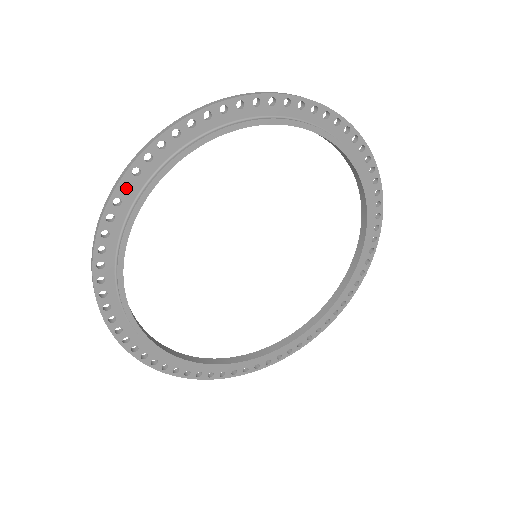
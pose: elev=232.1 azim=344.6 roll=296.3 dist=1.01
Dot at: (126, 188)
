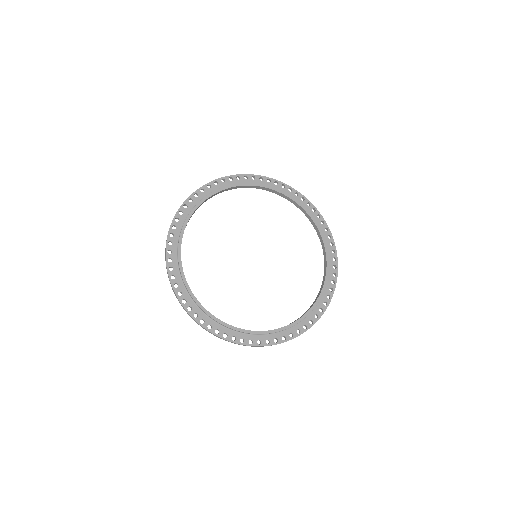
Dot at: (178, 287)
